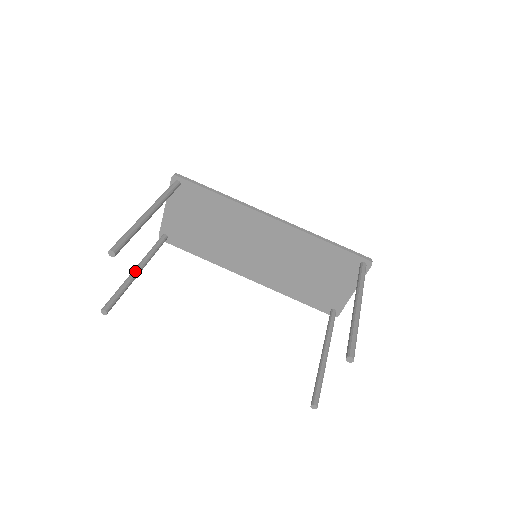
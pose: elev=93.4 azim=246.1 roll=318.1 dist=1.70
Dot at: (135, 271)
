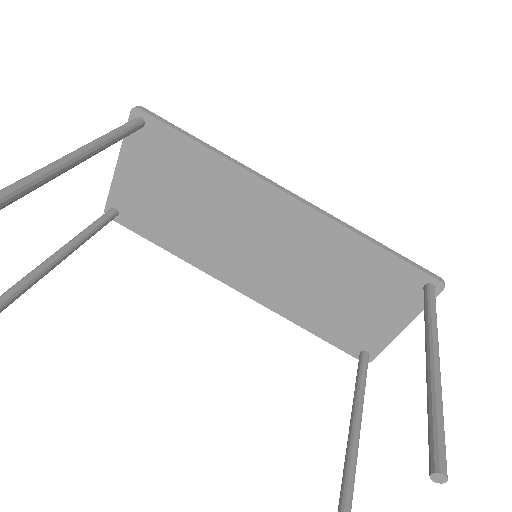
Dot at: (50, 260)
